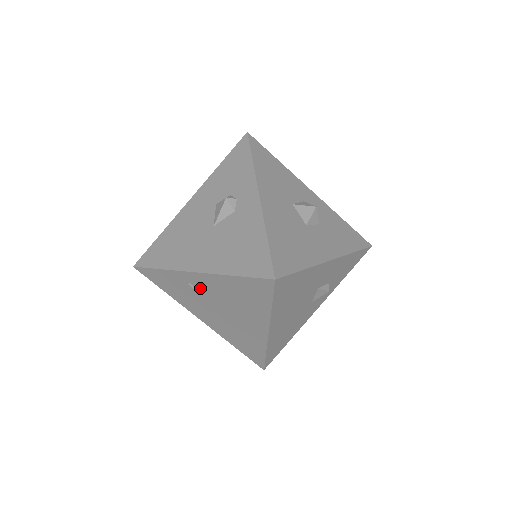
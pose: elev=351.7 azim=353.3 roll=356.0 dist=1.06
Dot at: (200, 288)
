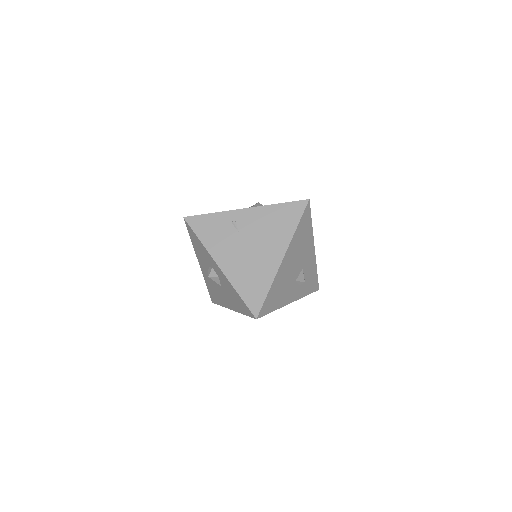
Dot at: (241, 224)
